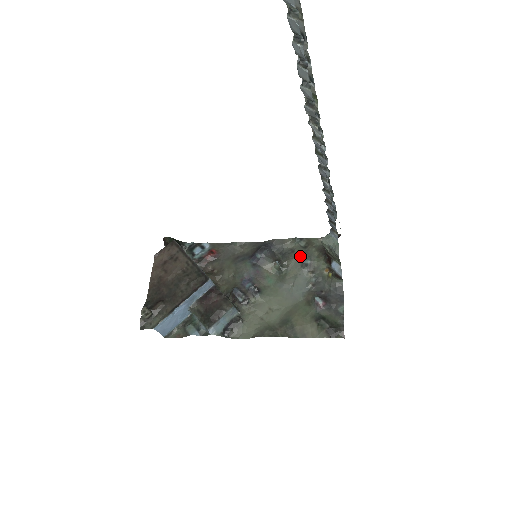
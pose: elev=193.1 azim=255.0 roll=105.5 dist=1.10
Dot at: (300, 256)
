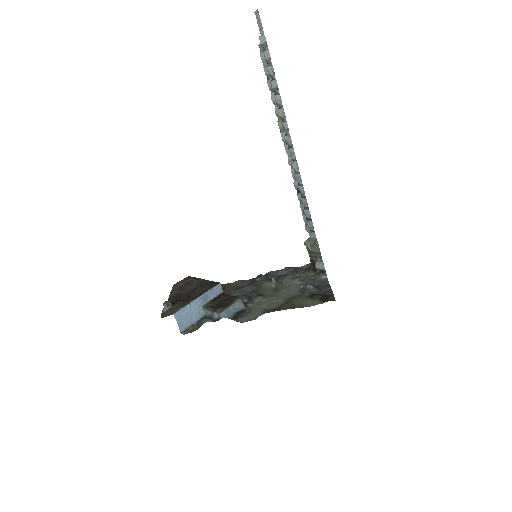
Dot at: (291, 274)
